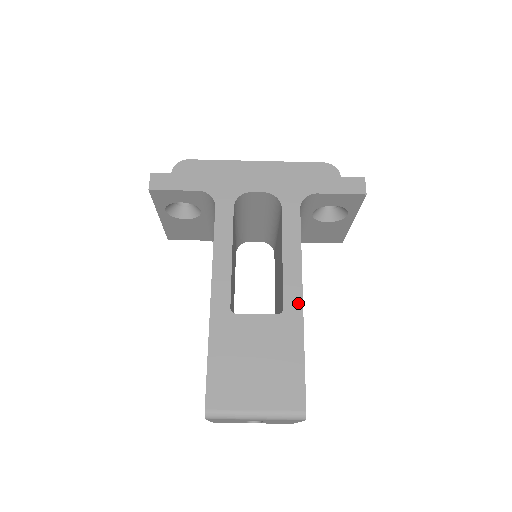
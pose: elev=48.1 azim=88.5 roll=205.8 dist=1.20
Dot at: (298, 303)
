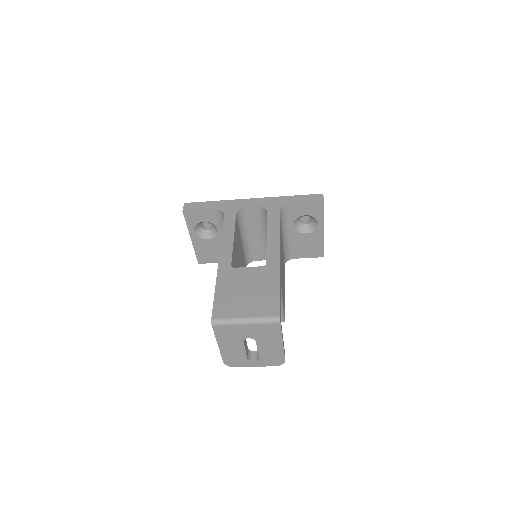
Dot at: (276, 260)
